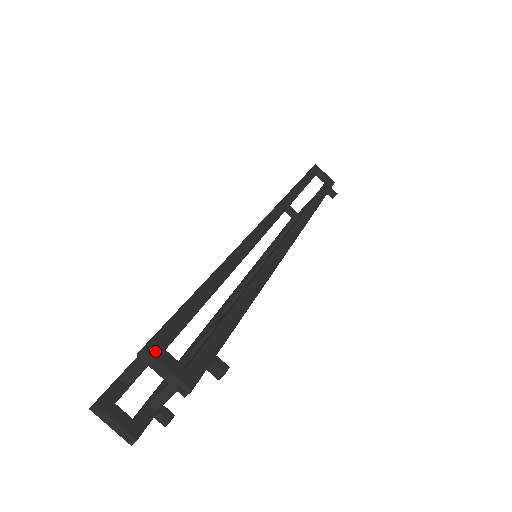
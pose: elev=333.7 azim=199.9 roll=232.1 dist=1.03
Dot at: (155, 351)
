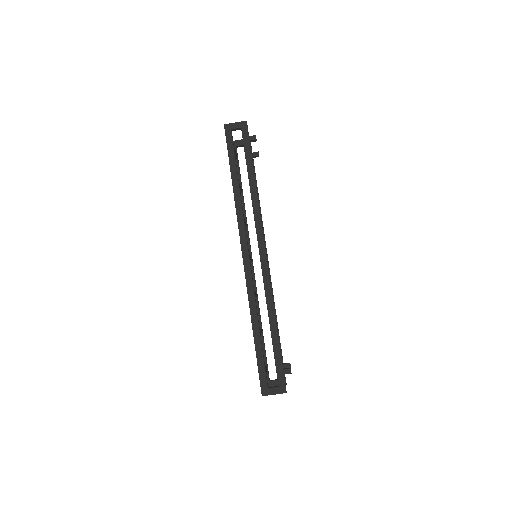
Dot at: (266, 393)
